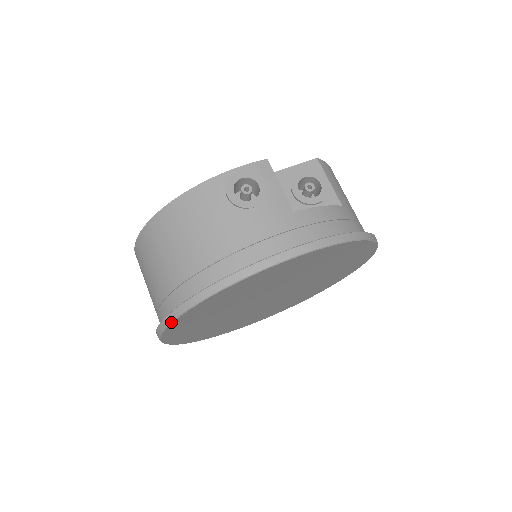
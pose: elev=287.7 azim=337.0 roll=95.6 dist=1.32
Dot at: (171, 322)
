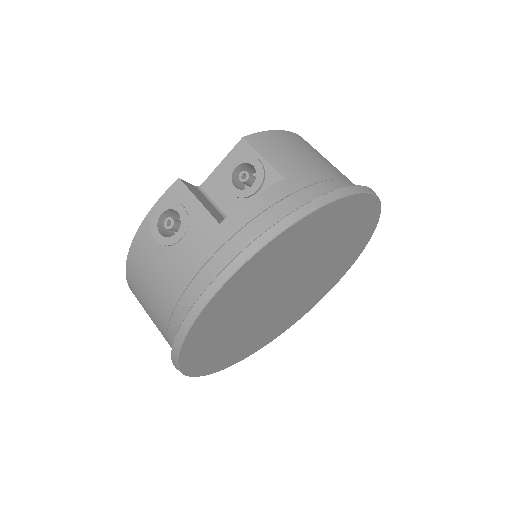
Dot at: (179, 370)
